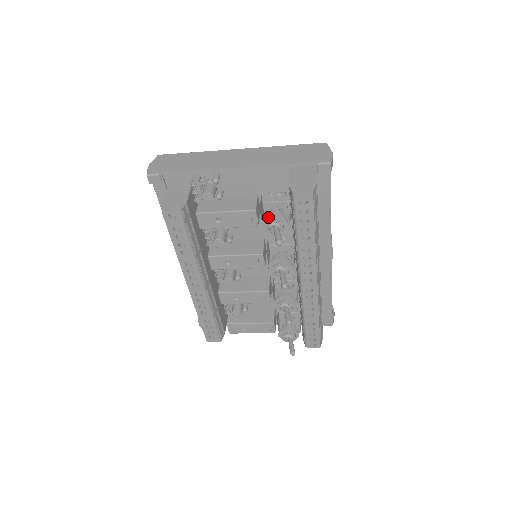
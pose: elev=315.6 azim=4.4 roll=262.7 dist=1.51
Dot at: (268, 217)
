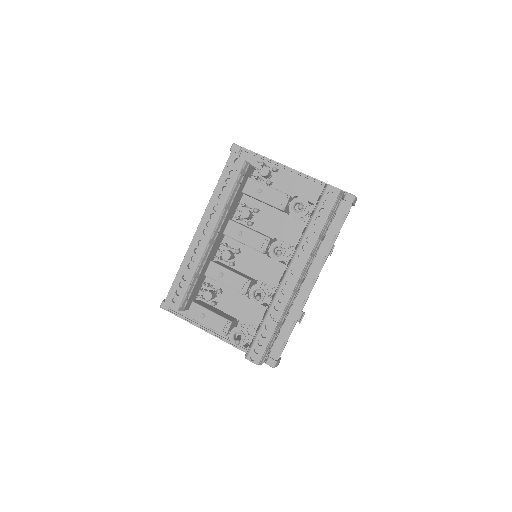
Dot at: (298, 199)
